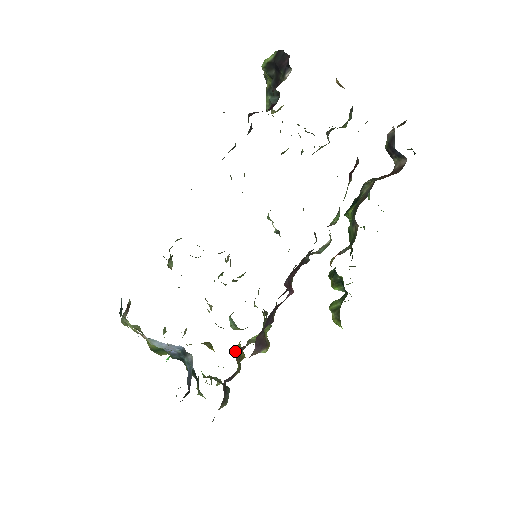
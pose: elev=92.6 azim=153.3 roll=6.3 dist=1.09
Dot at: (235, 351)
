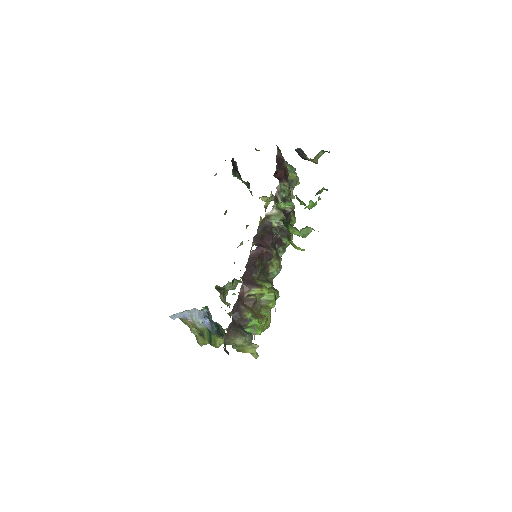
Dot at: (245, 304)
